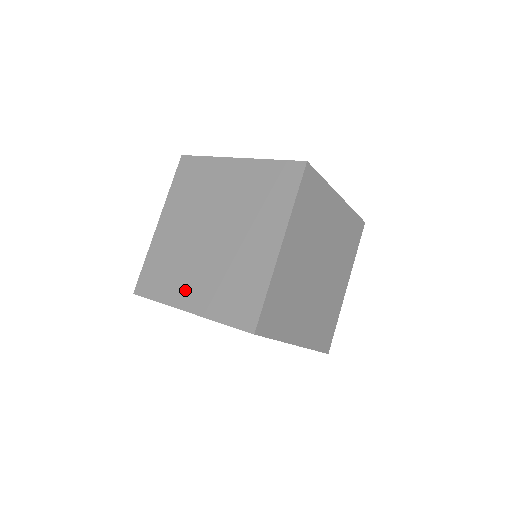
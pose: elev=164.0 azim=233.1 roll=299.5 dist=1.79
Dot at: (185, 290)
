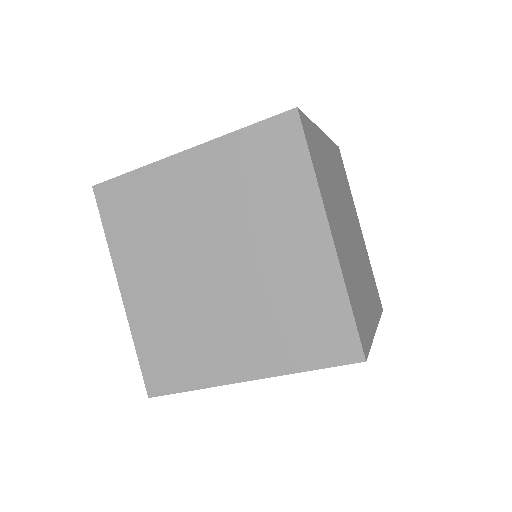
Dot at: occluded
